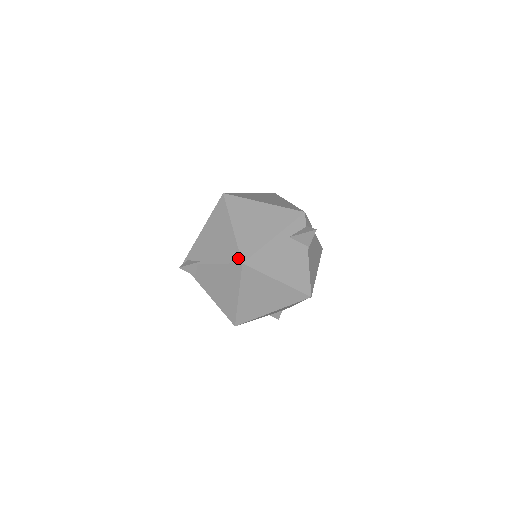
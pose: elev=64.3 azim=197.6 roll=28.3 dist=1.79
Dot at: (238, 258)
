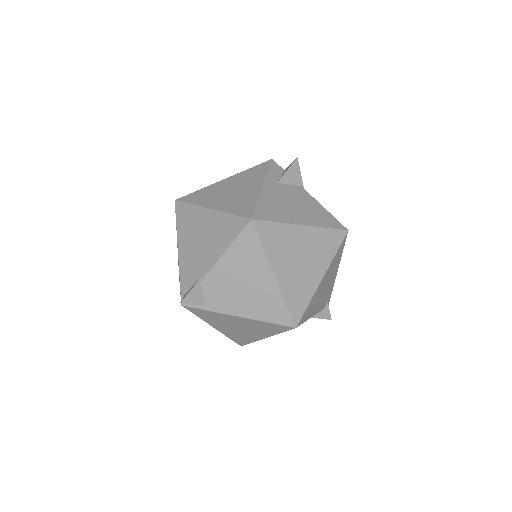
Dot at: (242, 221)
